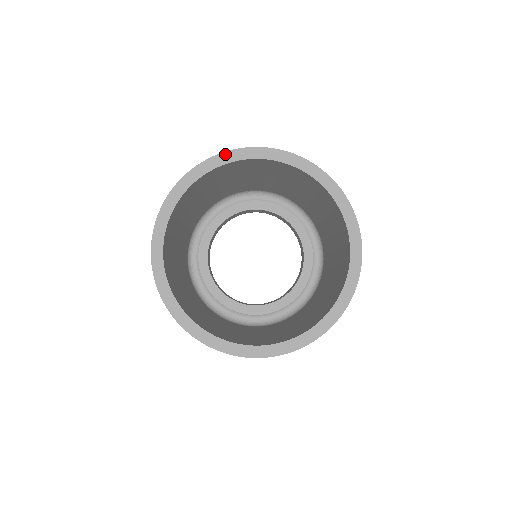
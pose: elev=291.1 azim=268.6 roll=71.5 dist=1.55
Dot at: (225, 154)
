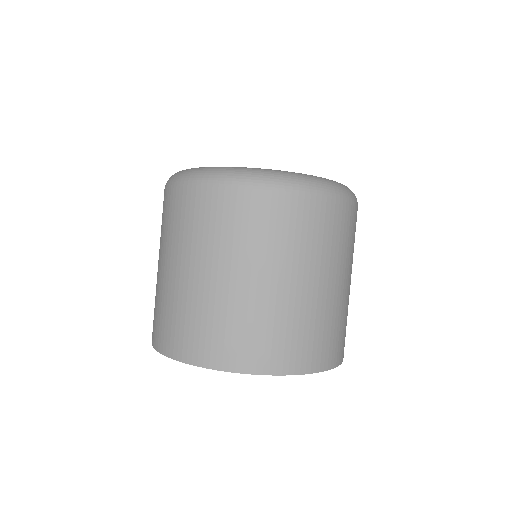
Dot at: (217, 370)
